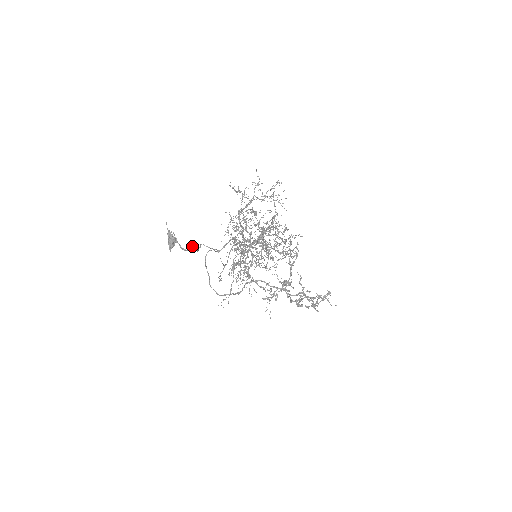
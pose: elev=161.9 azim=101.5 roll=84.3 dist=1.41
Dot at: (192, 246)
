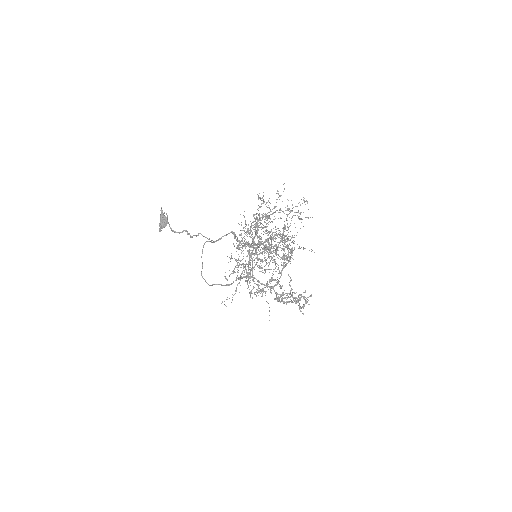
Dot at: (183, 230)
